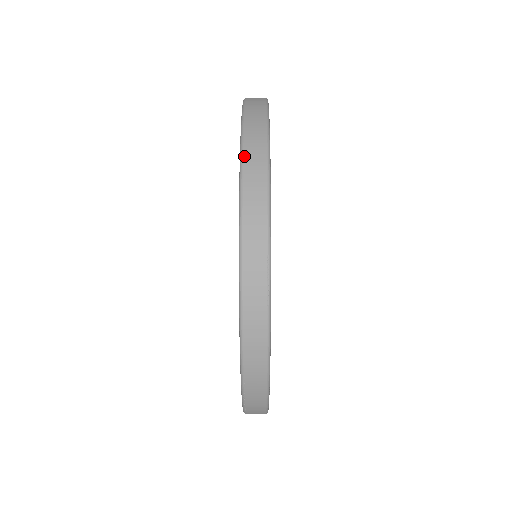
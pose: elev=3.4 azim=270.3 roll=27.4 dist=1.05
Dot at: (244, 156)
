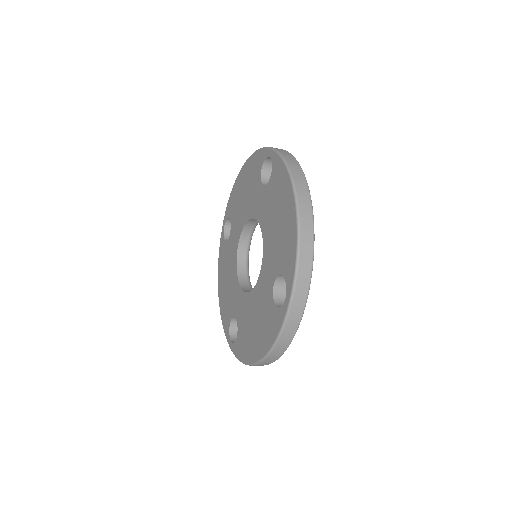
Dot at: (275, 149)
